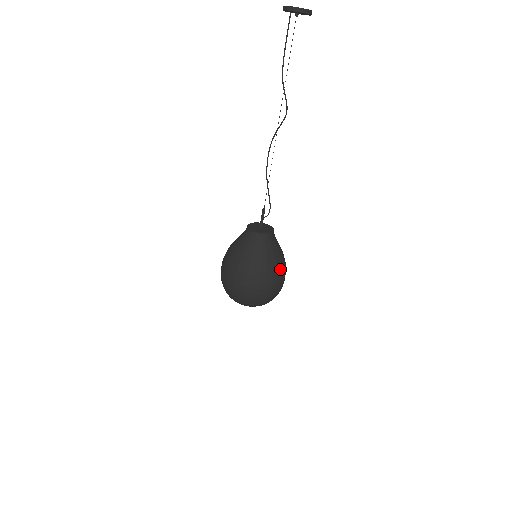
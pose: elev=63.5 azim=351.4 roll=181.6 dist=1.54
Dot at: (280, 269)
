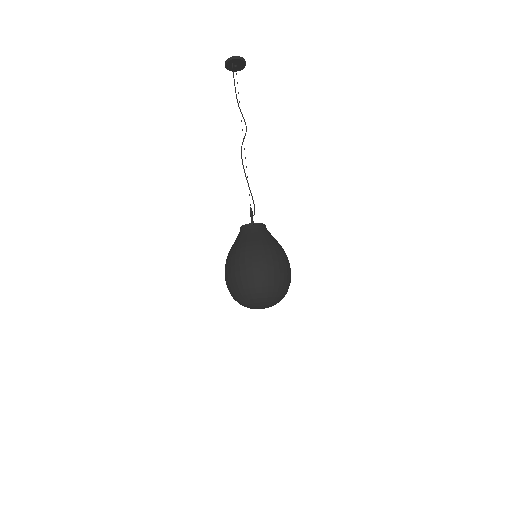
Dot at: occluded
